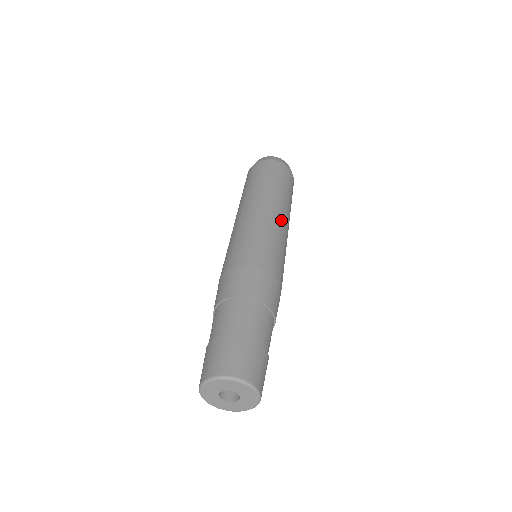
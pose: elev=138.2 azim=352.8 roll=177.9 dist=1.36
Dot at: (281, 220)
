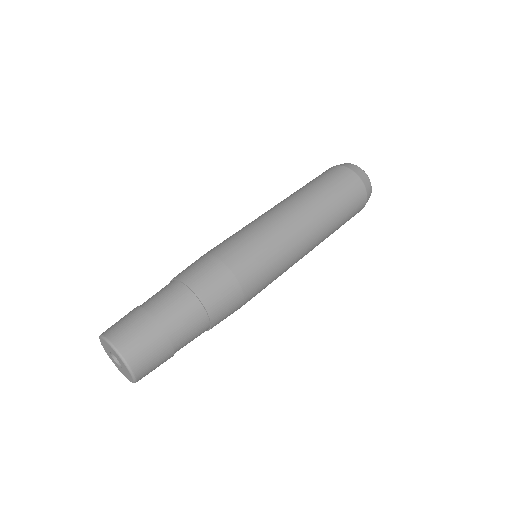
Dot at: (303, 241)
